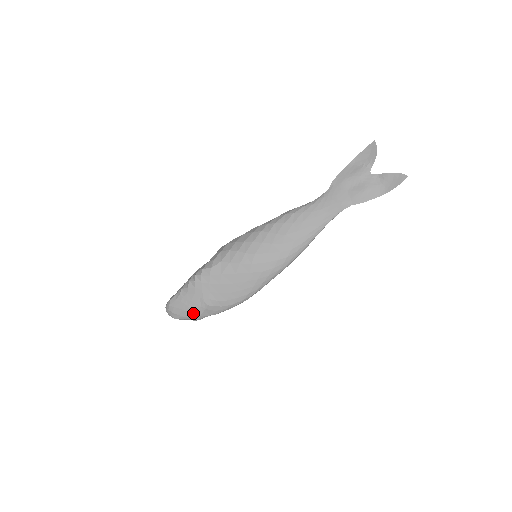
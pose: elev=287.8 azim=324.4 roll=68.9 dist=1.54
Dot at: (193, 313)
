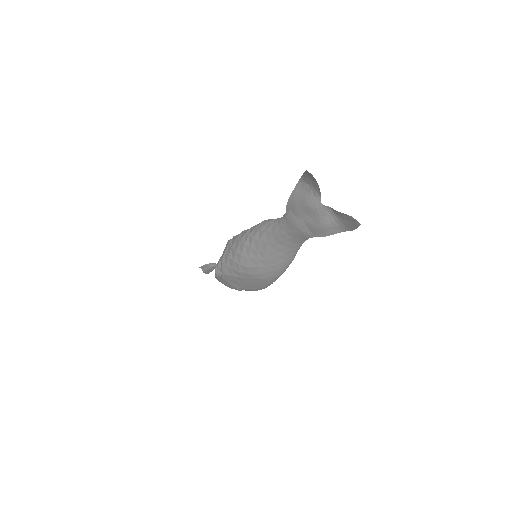
Dot at: occluded
